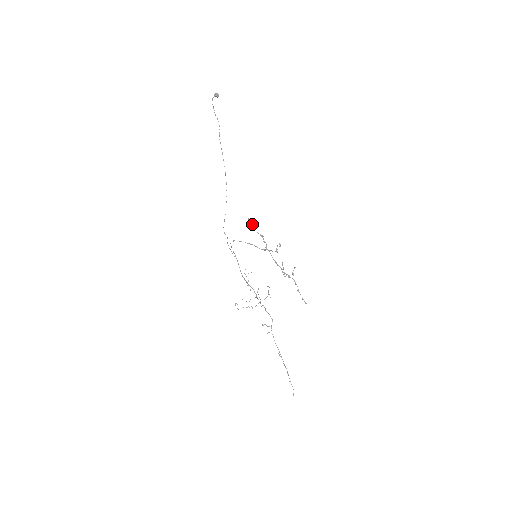
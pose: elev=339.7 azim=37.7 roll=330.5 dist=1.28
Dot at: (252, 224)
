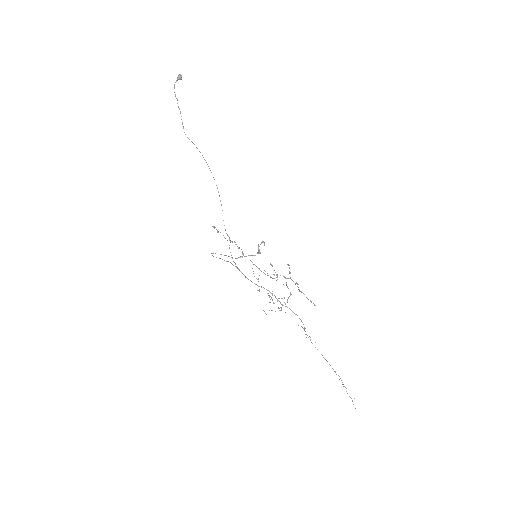
Dot at: (217, 232)
